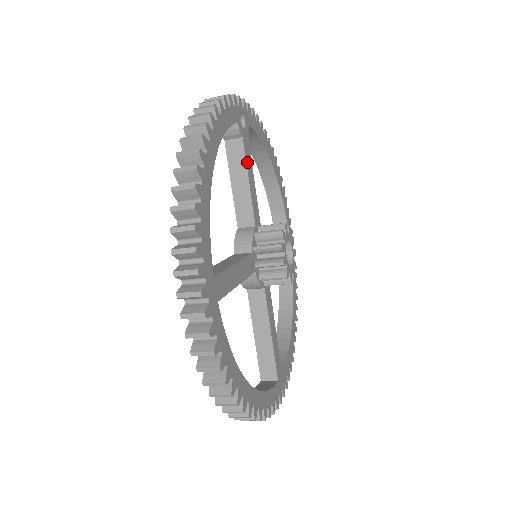
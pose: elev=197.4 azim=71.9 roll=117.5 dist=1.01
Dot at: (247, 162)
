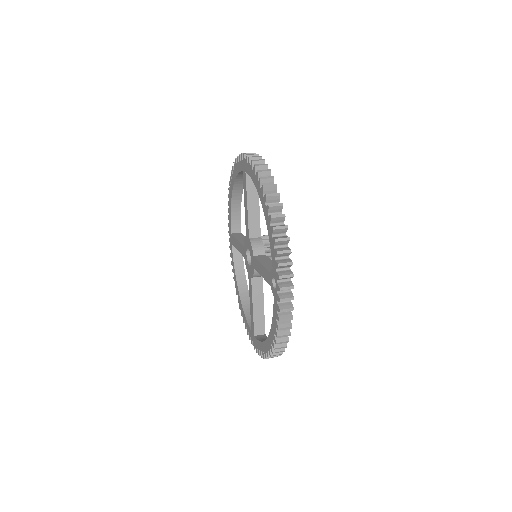
Dot at: occluded
